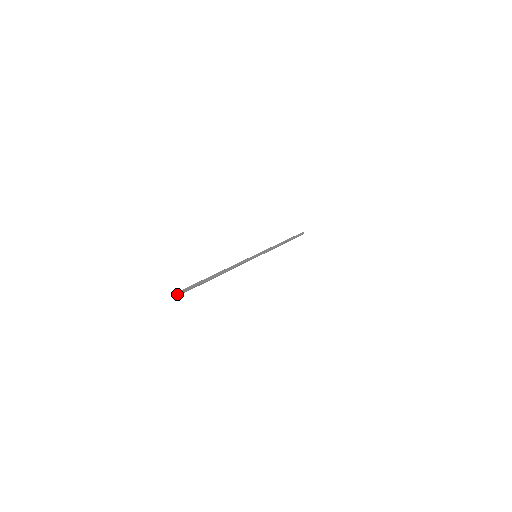
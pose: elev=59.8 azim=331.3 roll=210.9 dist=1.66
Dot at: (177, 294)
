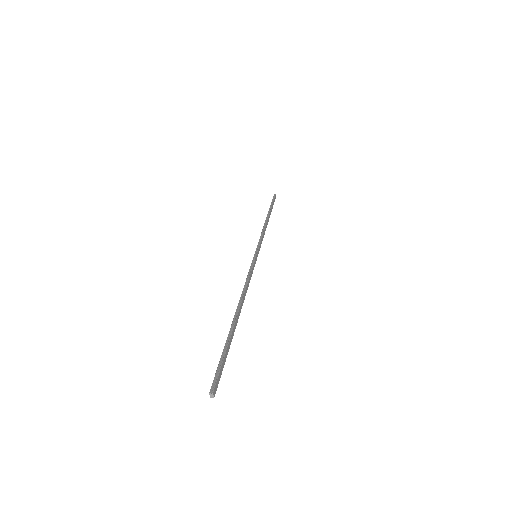
Dot at: (215, 393)
